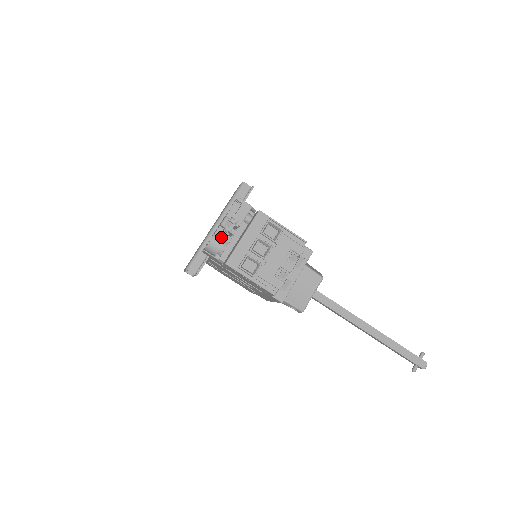
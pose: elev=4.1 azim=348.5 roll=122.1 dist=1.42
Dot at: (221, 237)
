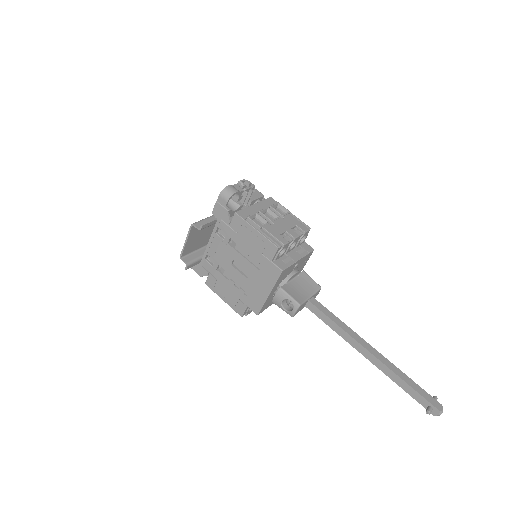
Dot at: (237, 189)
